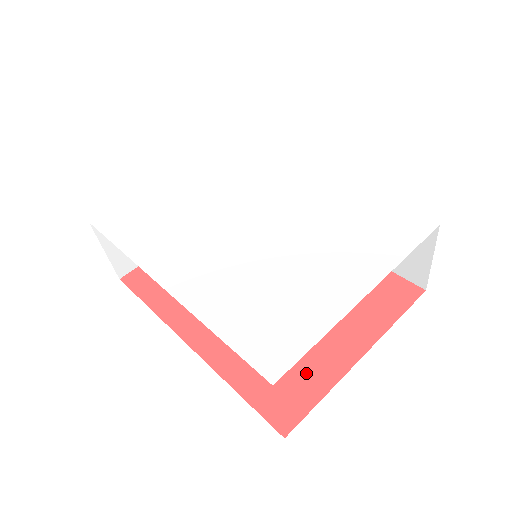
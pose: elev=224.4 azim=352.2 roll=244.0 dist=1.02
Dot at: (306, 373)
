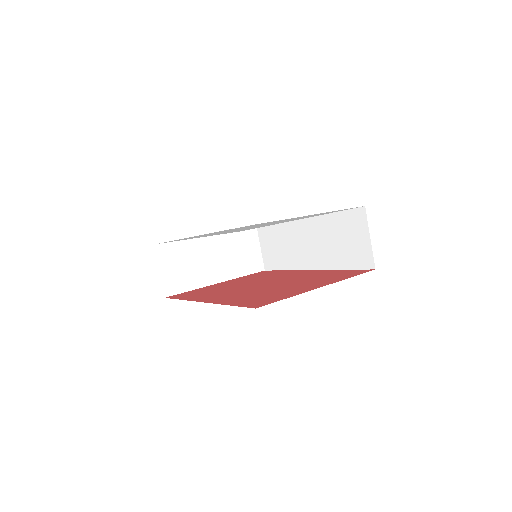
Dot at: (280, 295)
